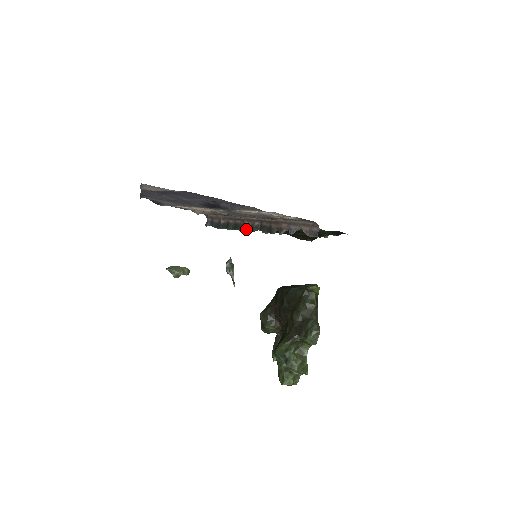
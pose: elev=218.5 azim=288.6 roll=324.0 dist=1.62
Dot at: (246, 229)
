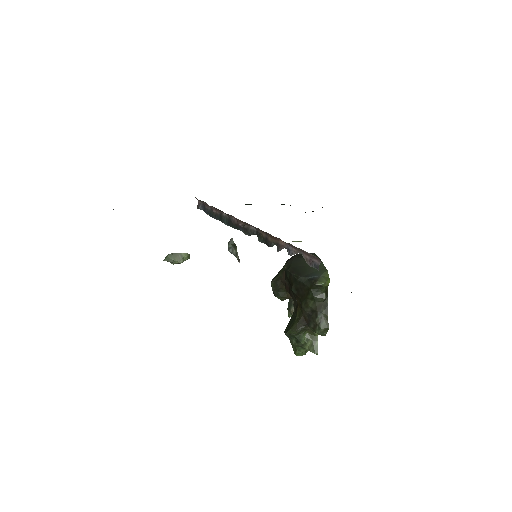
Dot at: (241, 230)
